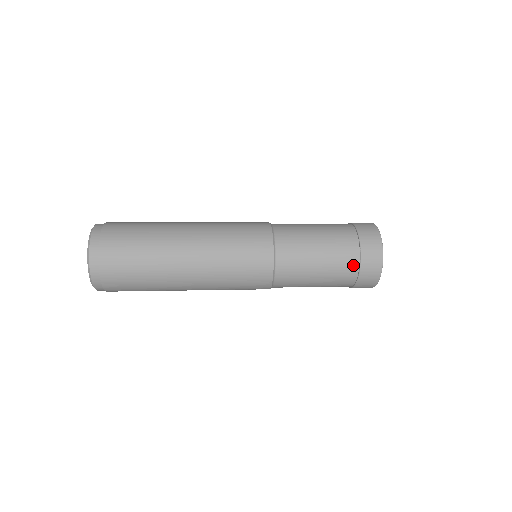
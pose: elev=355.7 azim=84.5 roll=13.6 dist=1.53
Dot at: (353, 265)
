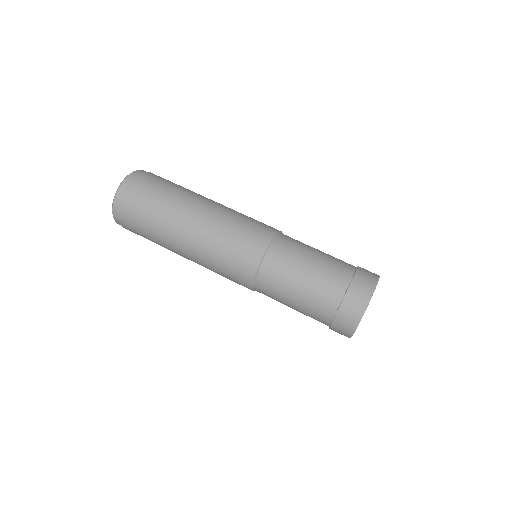
Dot at: occluded
